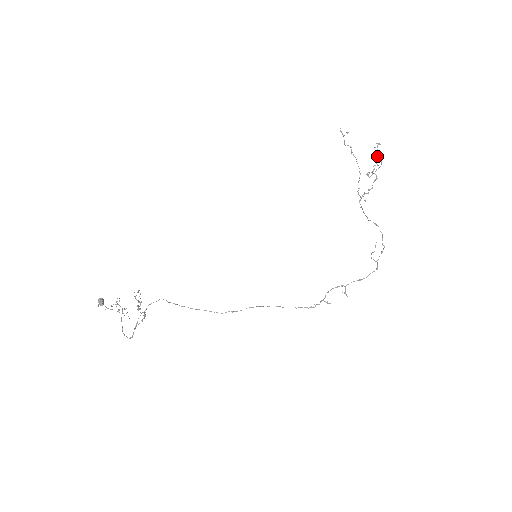
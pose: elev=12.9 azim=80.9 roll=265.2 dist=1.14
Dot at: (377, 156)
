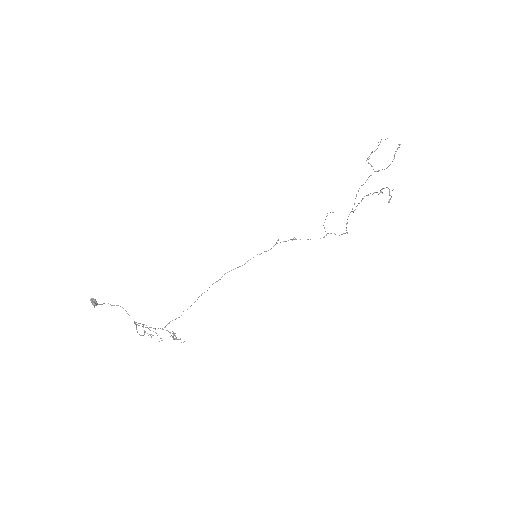
Dot at: occluded
